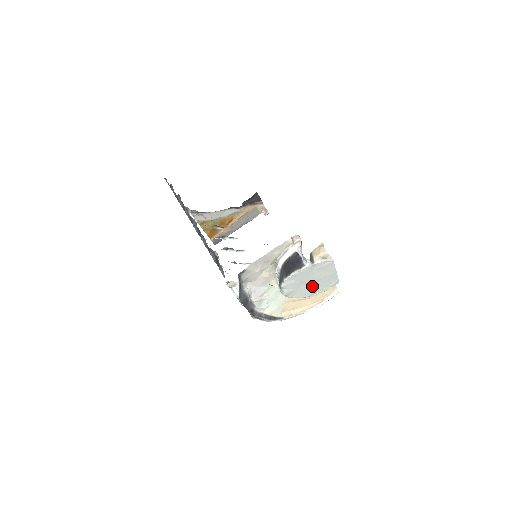
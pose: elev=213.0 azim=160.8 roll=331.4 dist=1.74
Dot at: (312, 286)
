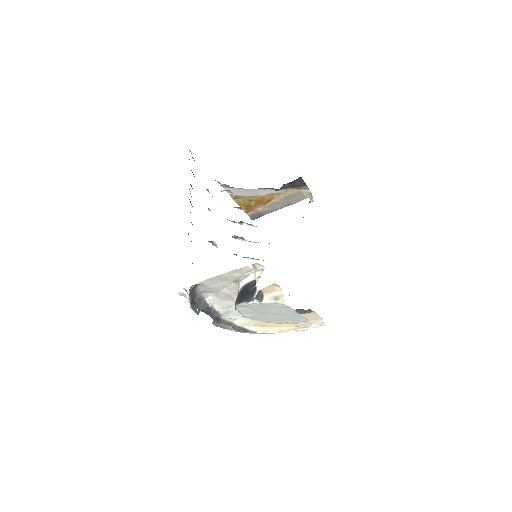
Dot at: (275, 317)
